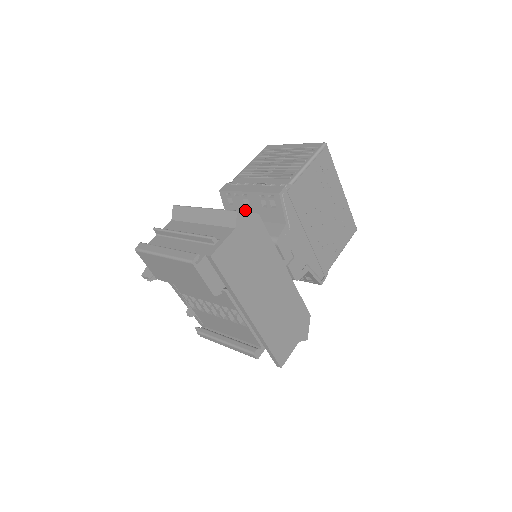
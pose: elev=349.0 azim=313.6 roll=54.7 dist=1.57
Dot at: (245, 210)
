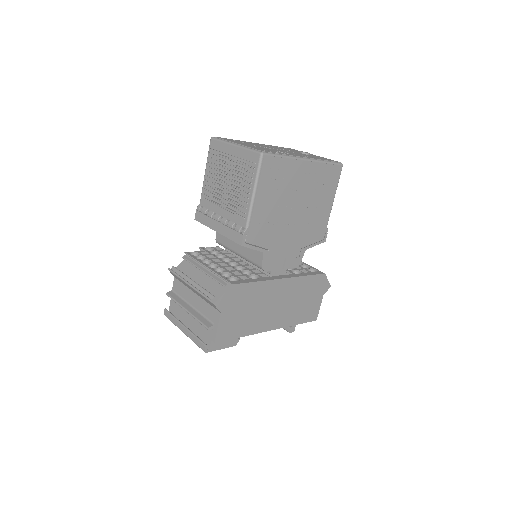
Dot at: occluded
